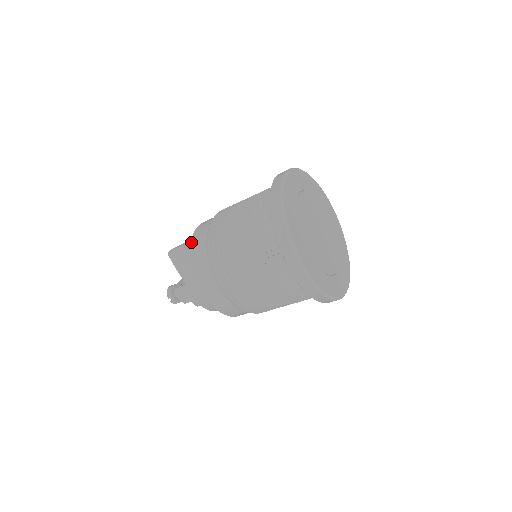
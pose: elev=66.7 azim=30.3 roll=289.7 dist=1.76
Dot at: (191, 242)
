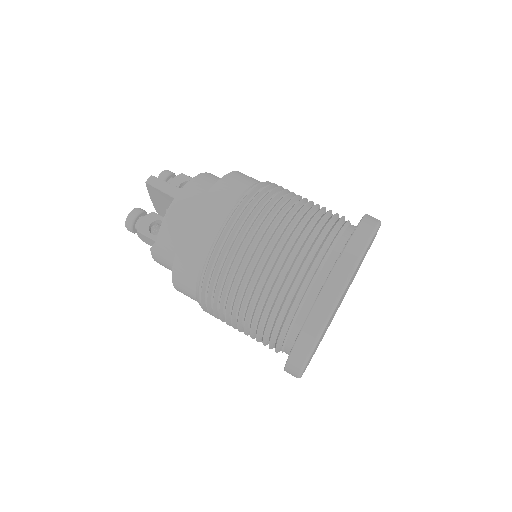
Dot at: (186, 228)
